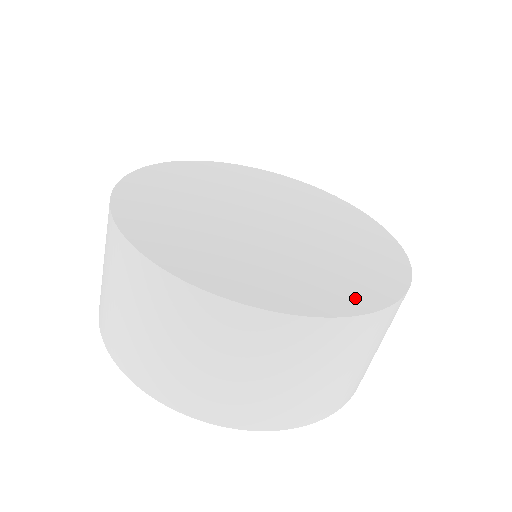
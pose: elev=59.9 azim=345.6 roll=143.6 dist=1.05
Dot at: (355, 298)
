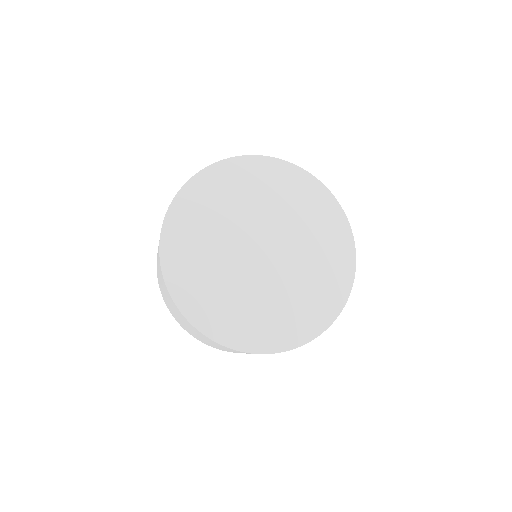
Dot at: (345, 257)
